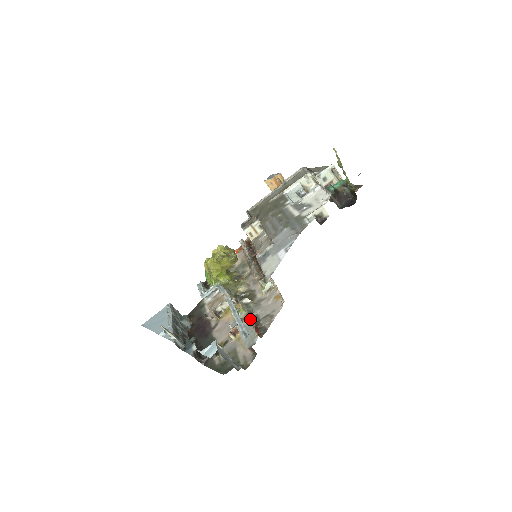
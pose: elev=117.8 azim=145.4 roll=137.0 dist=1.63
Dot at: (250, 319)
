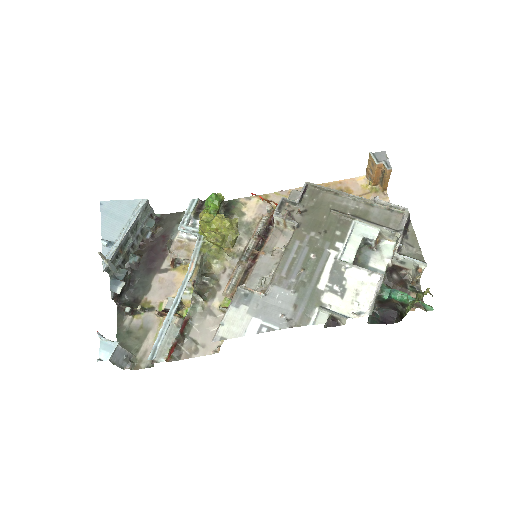
Dot at: (181, 326)
